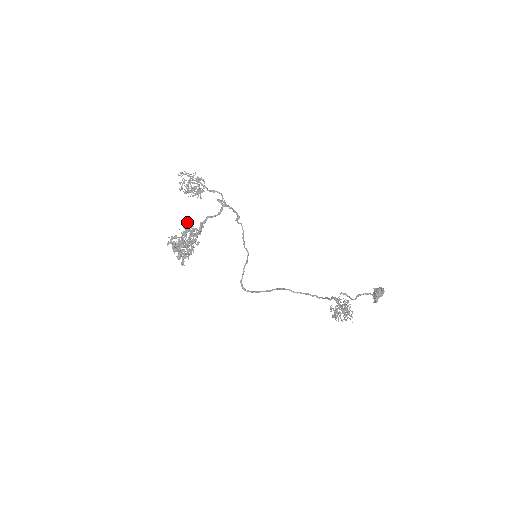
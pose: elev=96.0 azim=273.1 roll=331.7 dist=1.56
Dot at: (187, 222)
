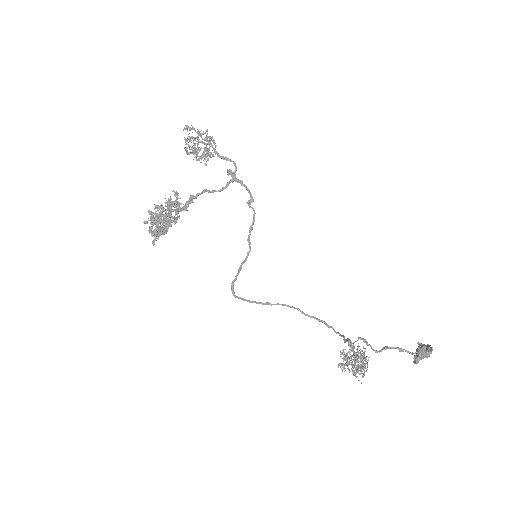
Dot at: (172, 191)
